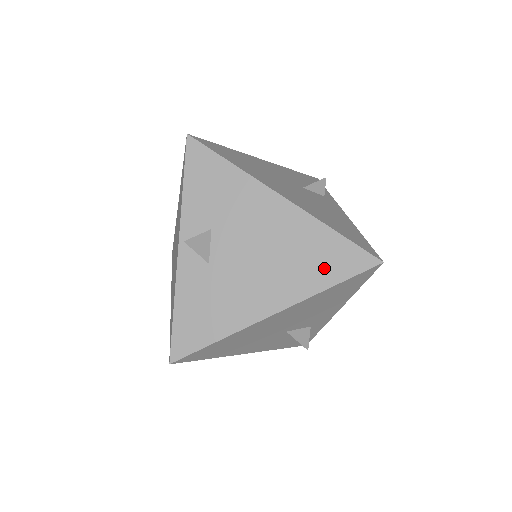
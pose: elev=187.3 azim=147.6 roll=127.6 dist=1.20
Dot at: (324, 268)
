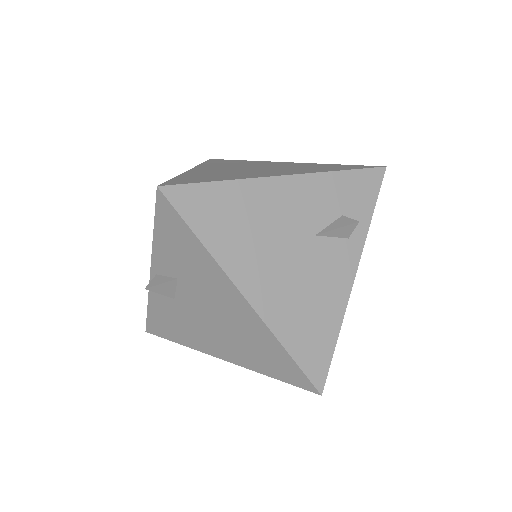
Dot at: (268, 364)
